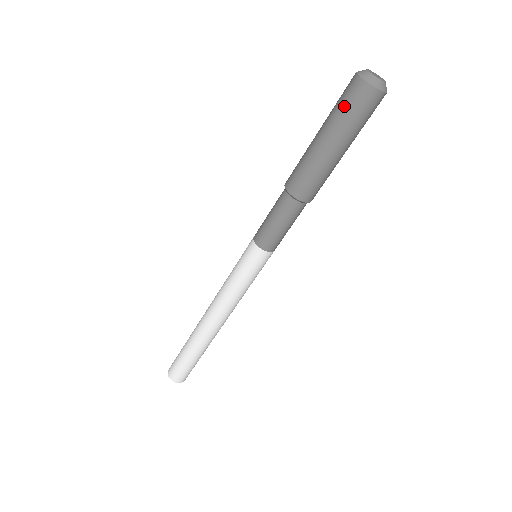
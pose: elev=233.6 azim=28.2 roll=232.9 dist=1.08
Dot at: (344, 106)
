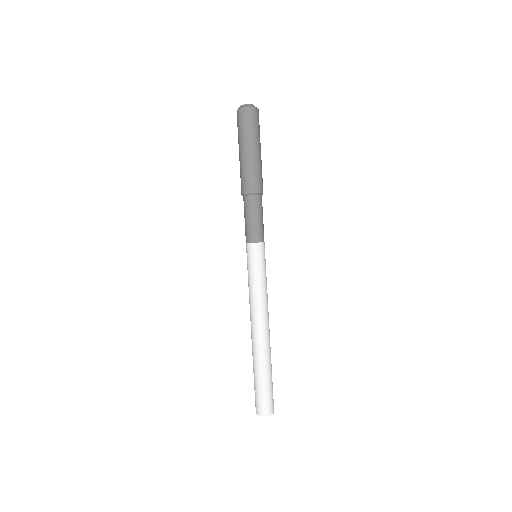
Dot at: (242, 127)
